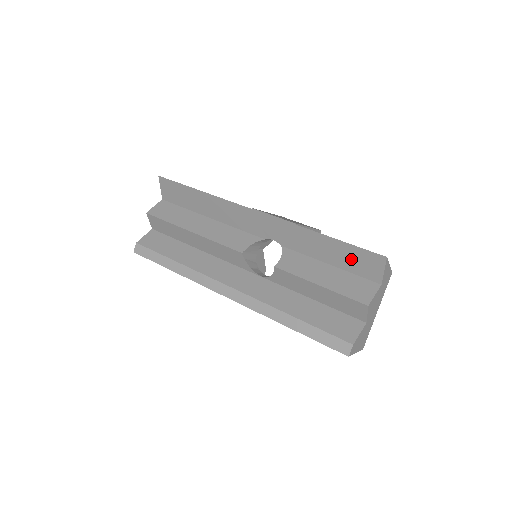
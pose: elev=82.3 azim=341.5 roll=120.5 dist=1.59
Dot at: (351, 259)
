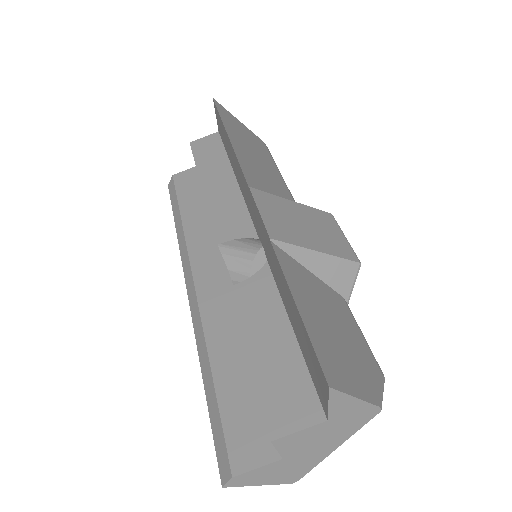
Dot at: (305, 345)
